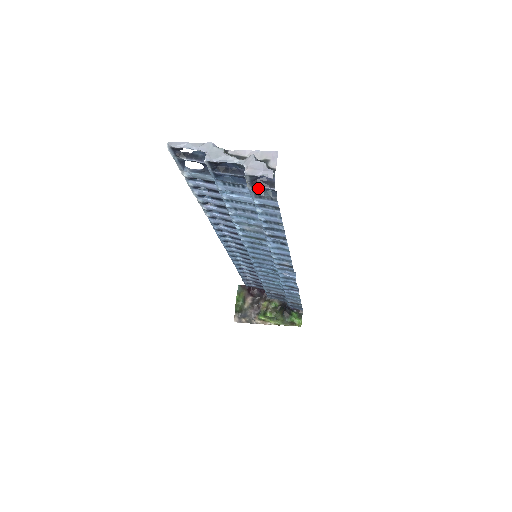
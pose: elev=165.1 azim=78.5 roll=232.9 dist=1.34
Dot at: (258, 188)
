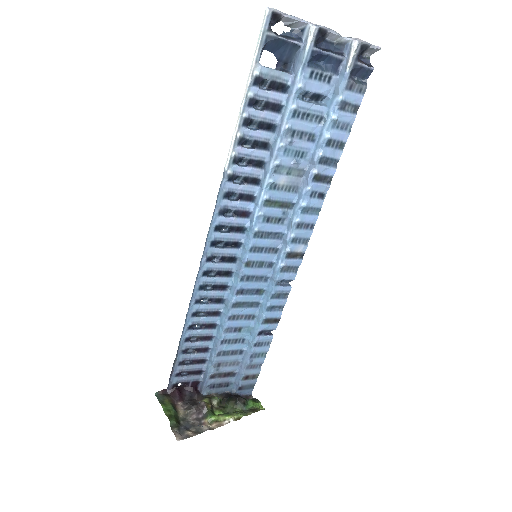
Dot at: (351, 75)
